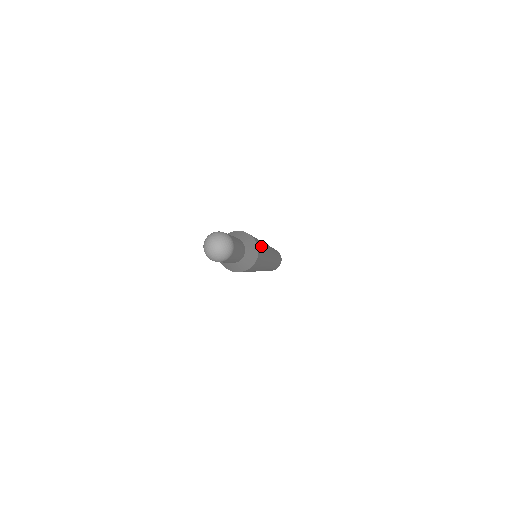
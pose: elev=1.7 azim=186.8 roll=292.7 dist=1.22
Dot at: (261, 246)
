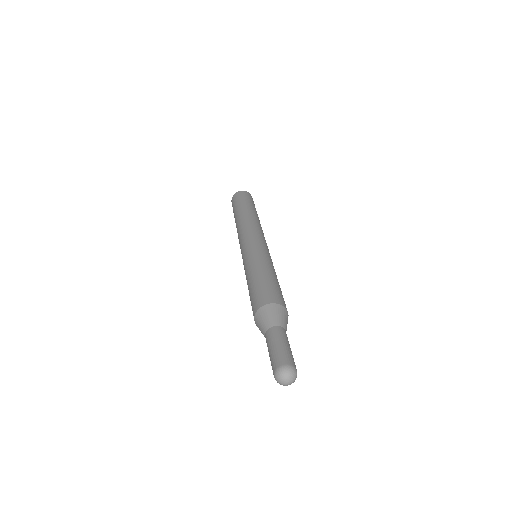
Dot at: occluded
